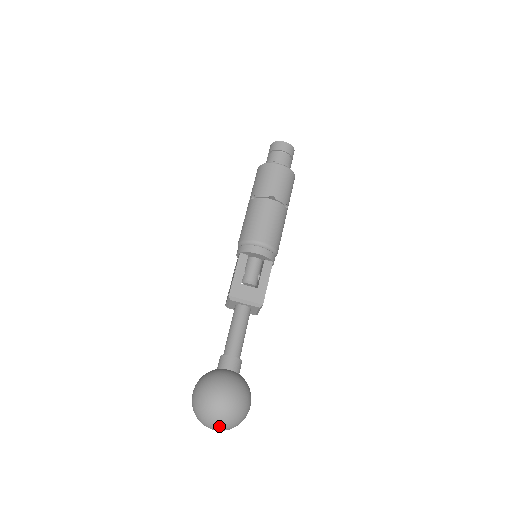
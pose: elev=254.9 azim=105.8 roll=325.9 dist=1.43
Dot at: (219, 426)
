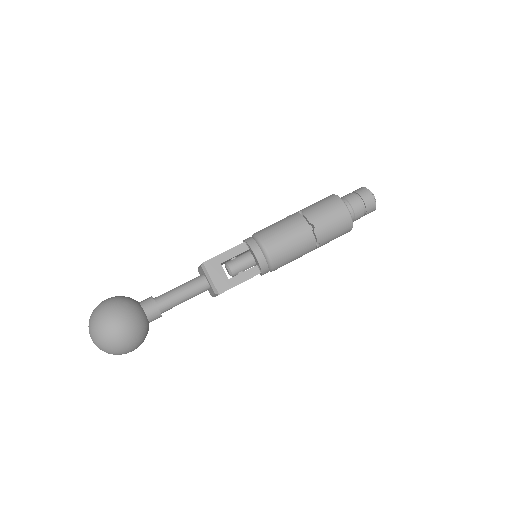
Dot at: (94, 340)
